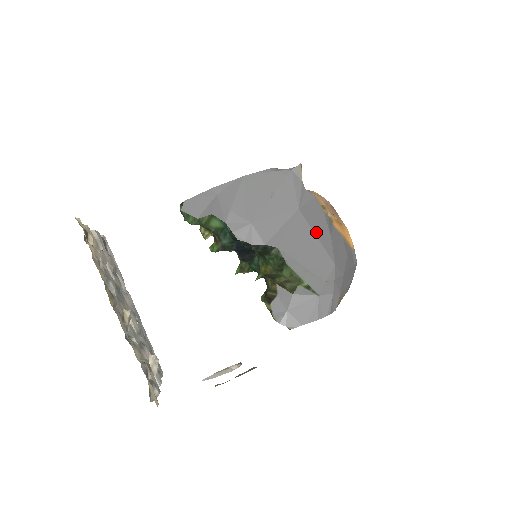
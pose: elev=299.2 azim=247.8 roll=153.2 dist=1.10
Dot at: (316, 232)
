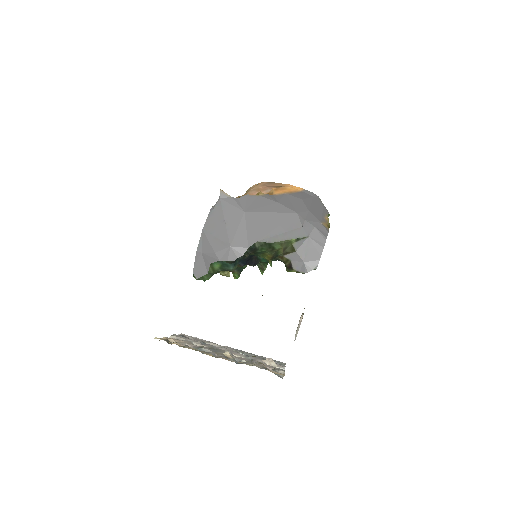
Dot at: (267, 211)
